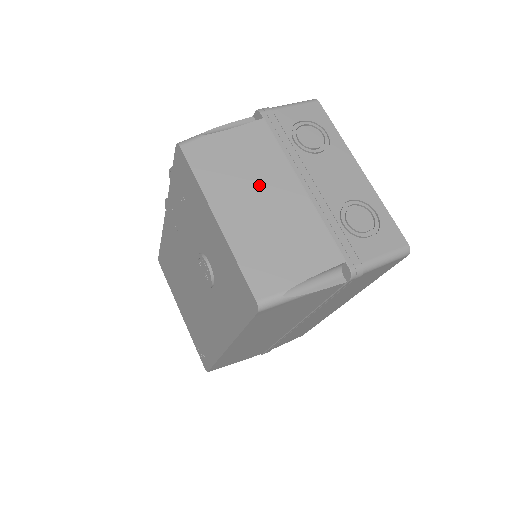
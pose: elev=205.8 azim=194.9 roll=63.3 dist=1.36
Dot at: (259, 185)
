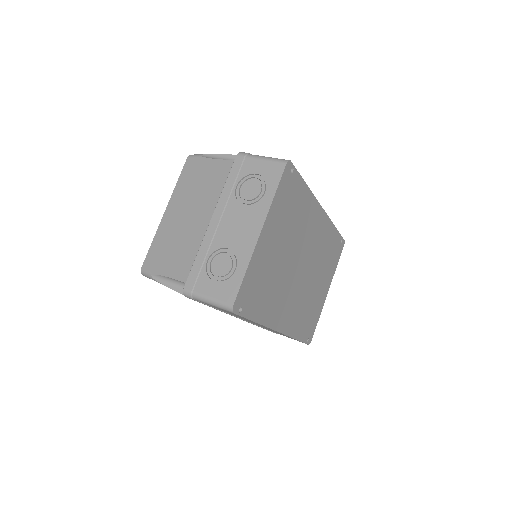
Dot at: (195, 205)
